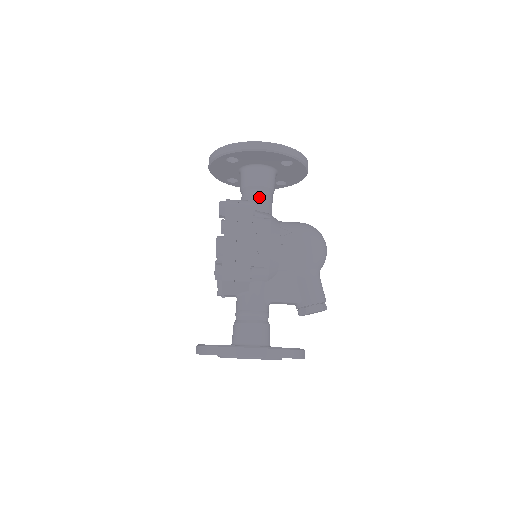
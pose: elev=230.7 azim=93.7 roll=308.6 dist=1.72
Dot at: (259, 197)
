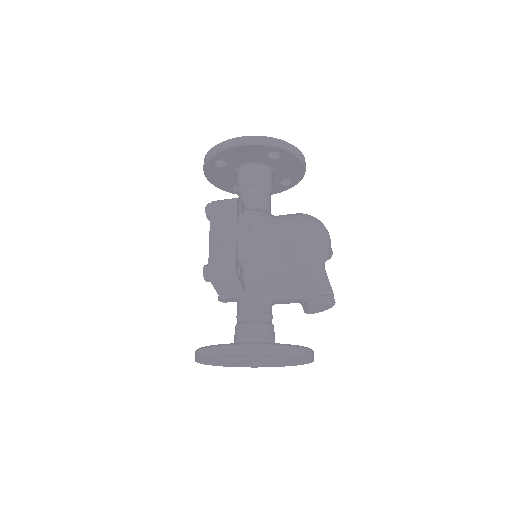
Dot at: (251, 195)
